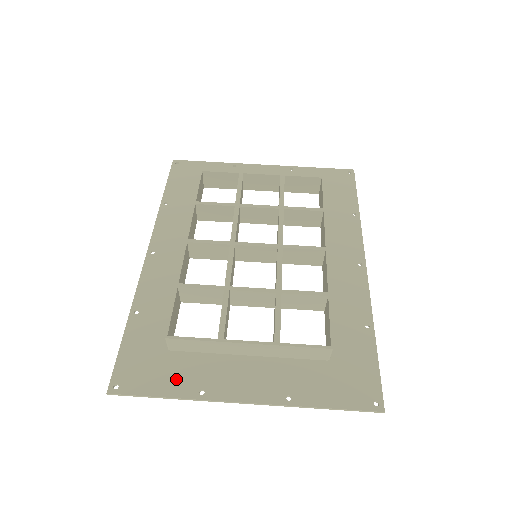
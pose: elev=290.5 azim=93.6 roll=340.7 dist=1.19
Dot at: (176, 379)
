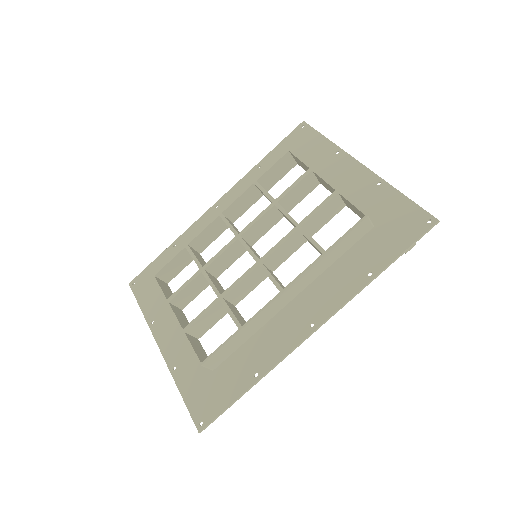
Dot at: (151, 303)
